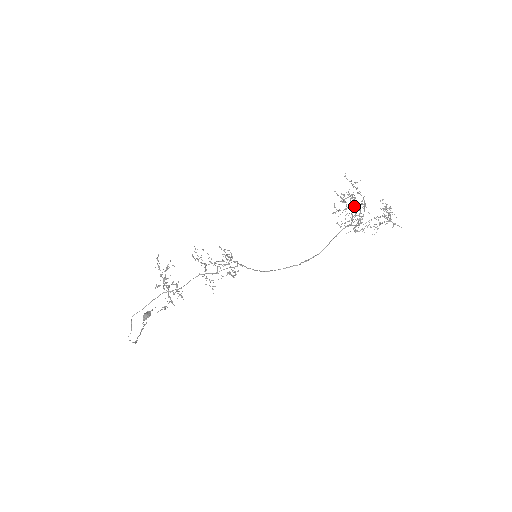
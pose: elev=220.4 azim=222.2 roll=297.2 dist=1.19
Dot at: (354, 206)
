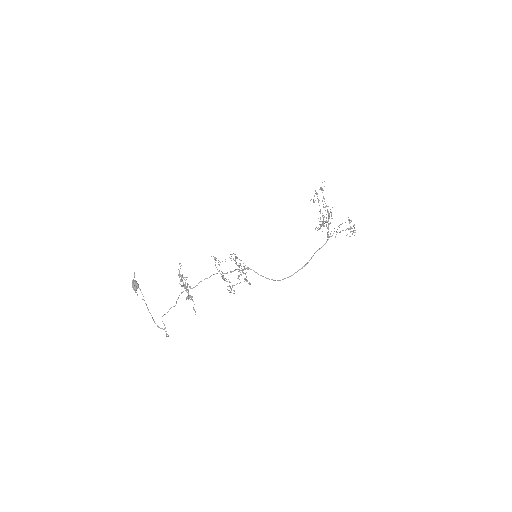
Dot at: occluded
